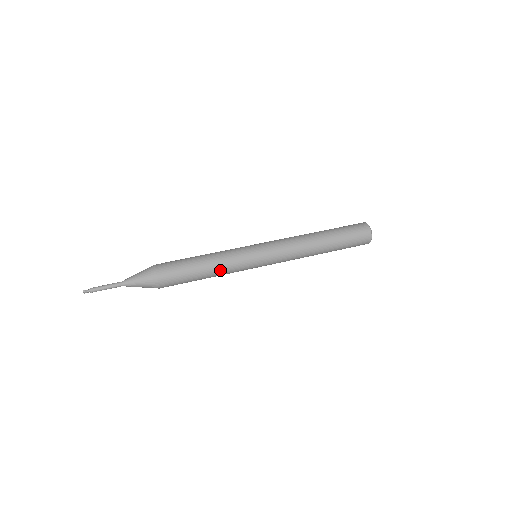
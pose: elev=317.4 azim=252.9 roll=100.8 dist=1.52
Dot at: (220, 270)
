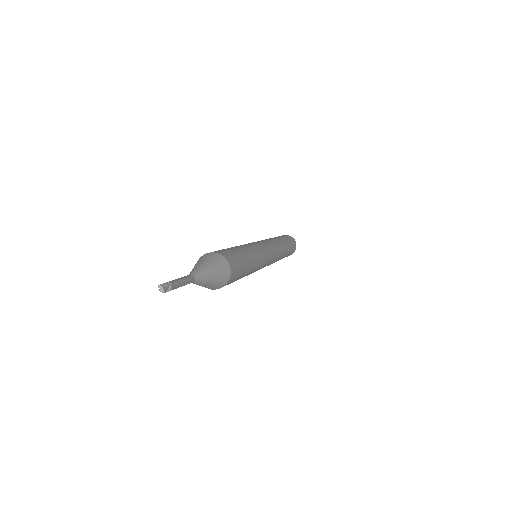
Dot at: (247, 247)
